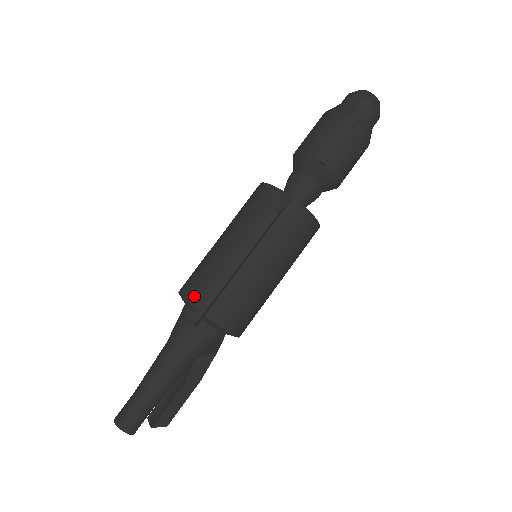
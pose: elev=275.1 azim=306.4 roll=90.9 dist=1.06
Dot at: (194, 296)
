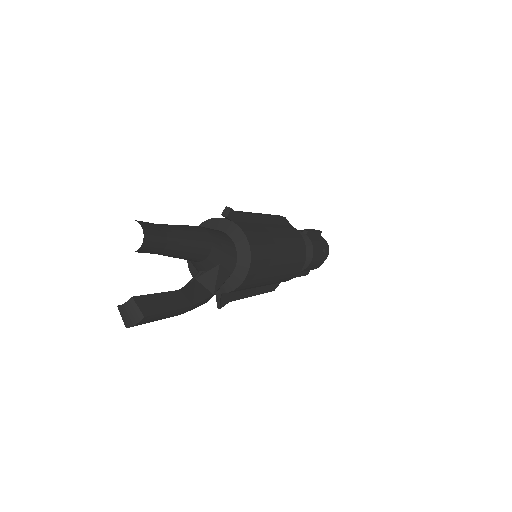
Dot at: occluded
